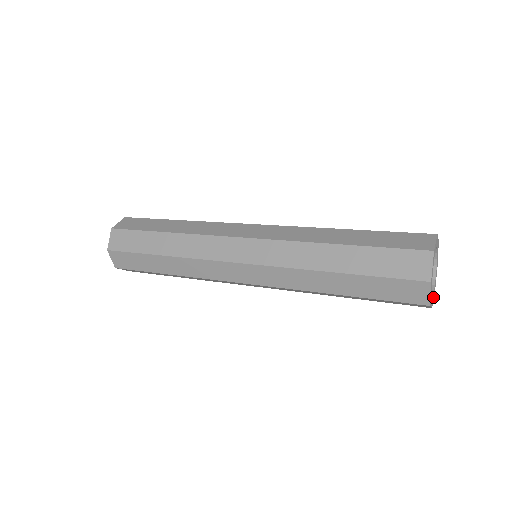
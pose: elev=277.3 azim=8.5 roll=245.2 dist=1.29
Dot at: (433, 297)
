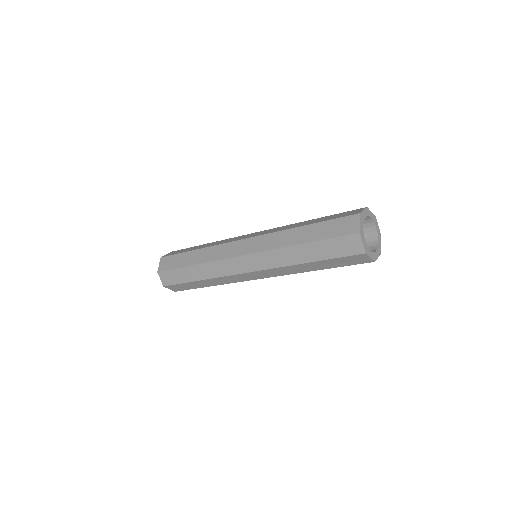
Dot at: (379, 245)
